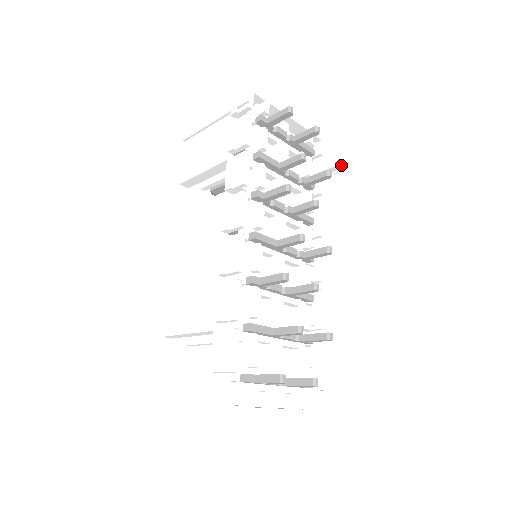
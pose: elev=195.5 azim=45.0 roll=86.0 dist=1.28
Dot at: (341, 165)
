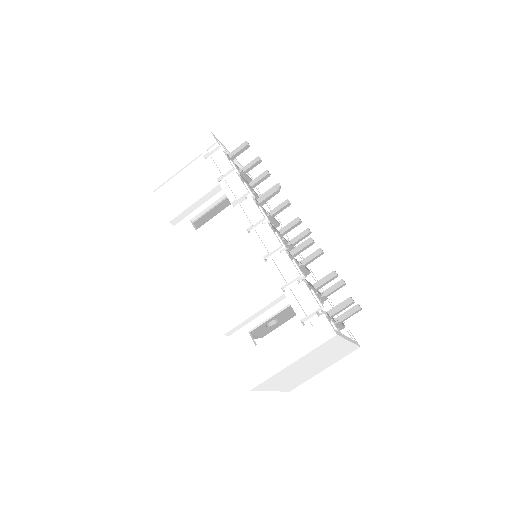
Dot at: (278, 182)
